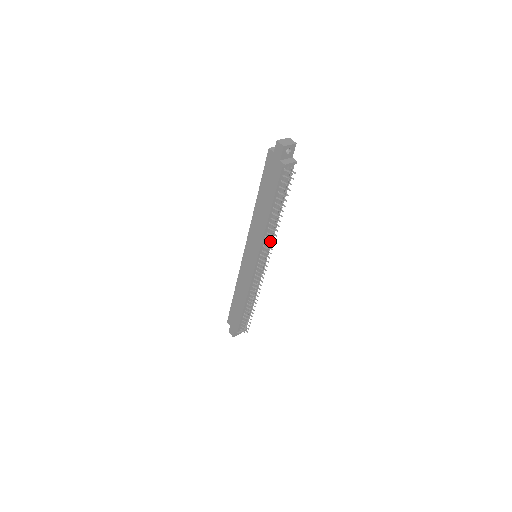
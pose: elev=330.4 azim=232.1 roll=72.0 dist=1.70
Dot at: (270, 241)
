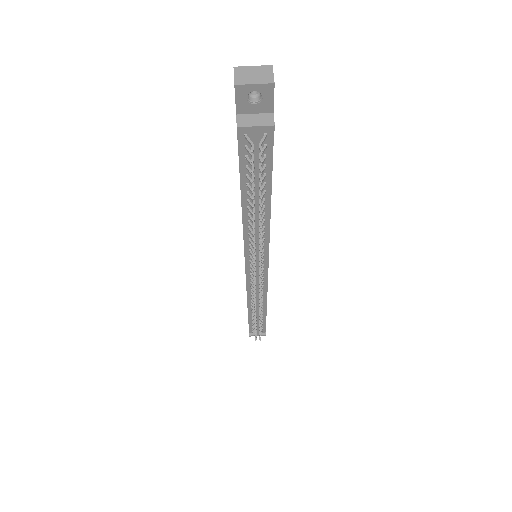
Dot at: occluded
